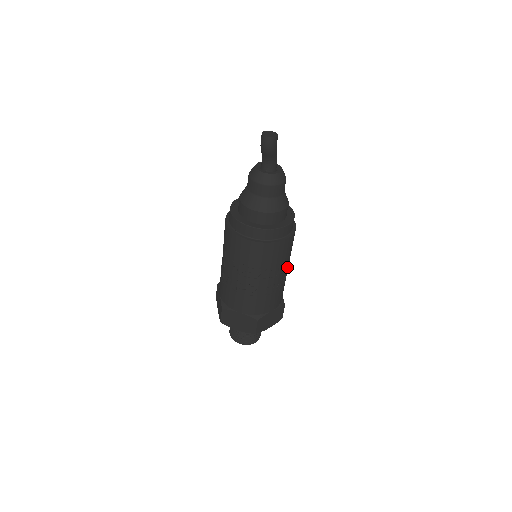
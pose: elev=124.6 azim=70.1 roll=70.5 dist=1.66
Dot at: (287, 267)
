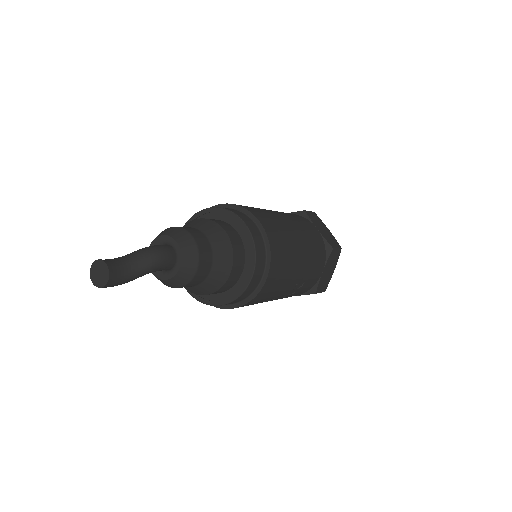
Dot at: (281, 294)
